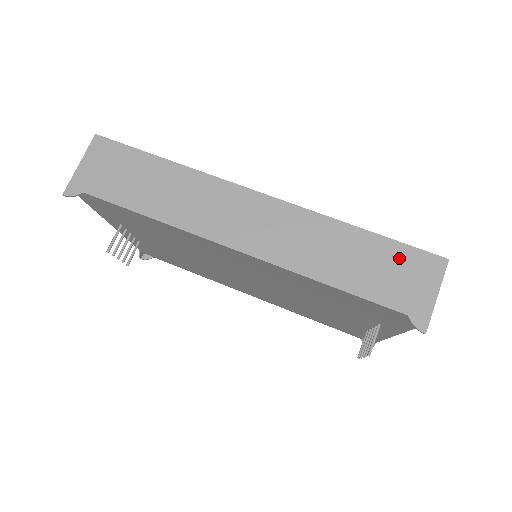
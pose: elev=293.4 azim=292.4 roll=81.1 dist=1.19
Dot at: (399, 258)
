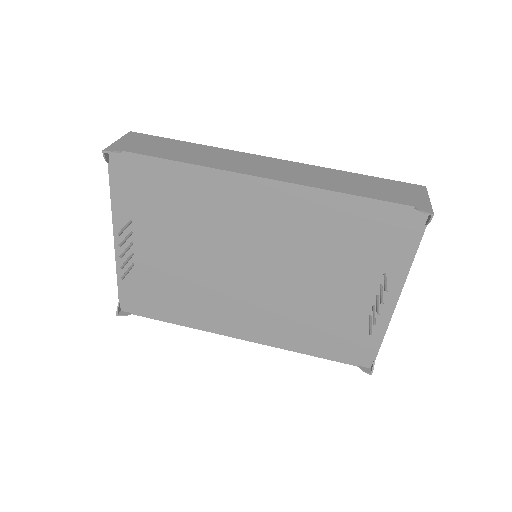
Dot at: (391, 185)
